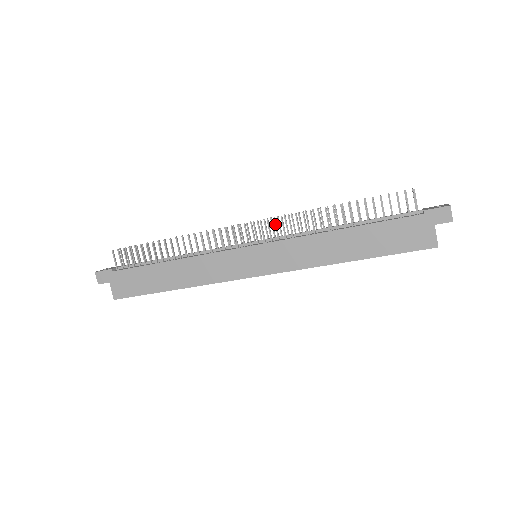
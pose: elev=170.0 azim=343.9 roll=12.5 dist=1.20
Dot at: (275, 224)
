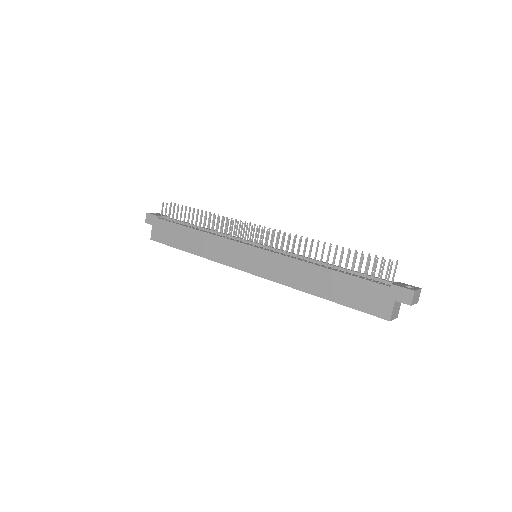
Dot at: (277, 237)
